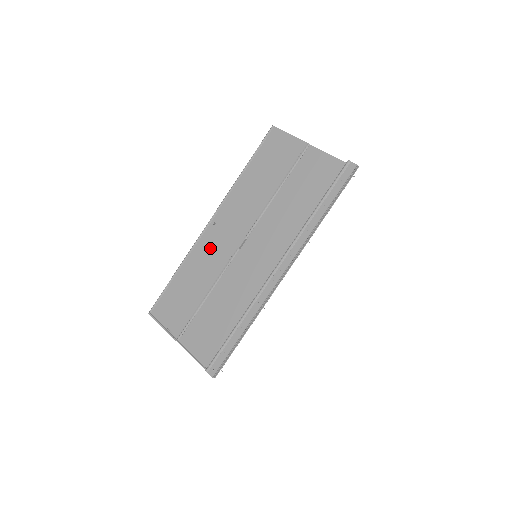
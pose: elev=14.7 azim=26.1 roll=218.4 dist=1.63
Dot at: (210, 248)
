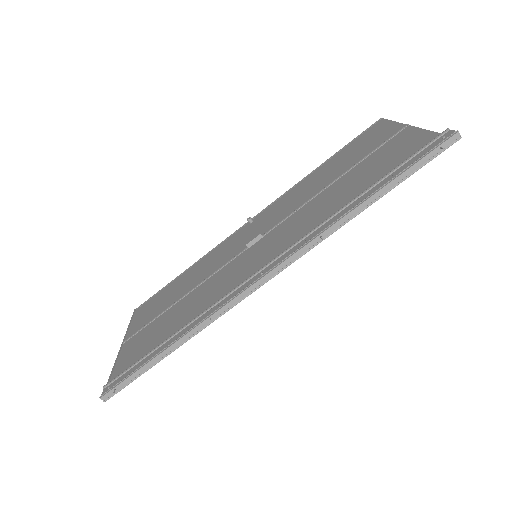
Dot at: (227, 247)
